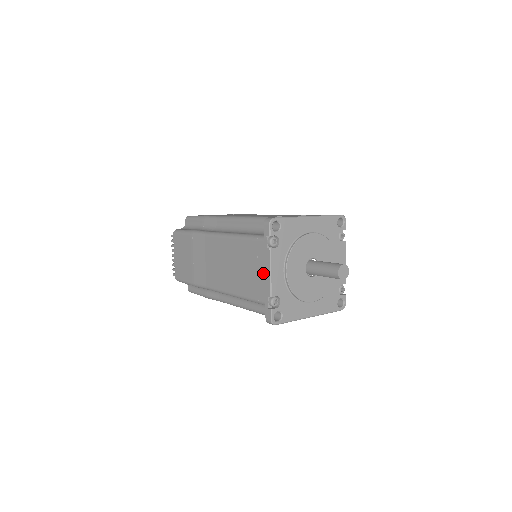
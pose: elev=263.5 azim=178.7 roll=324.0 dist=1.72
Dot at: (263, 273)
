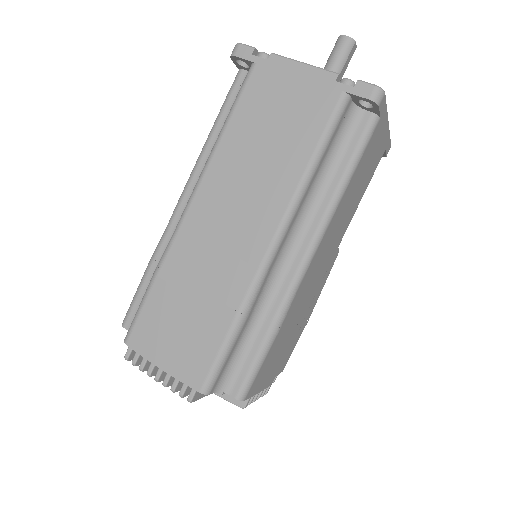
Dot at: (298, 80)
